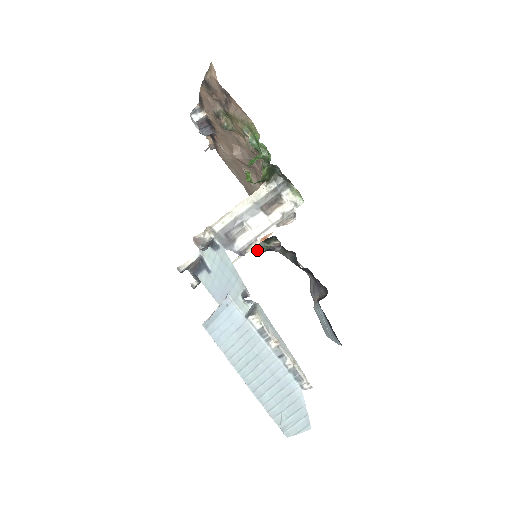
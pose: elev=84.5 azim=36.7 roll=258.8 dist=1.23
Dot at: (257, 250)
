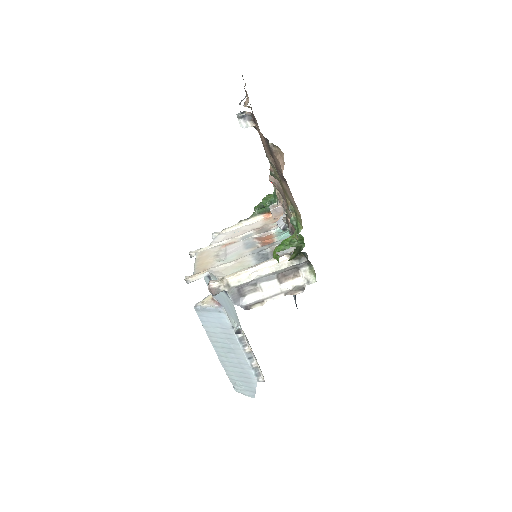
Dot at: occluded
